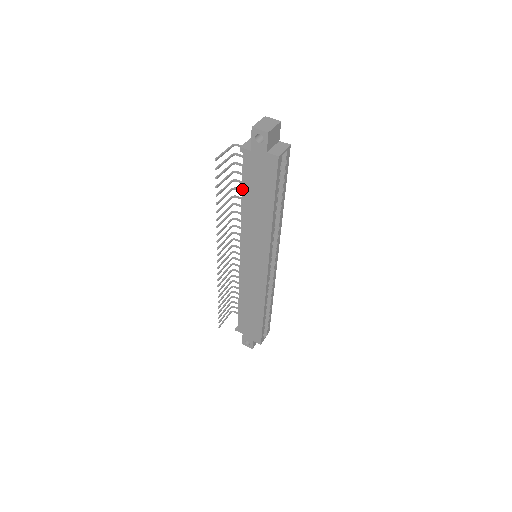
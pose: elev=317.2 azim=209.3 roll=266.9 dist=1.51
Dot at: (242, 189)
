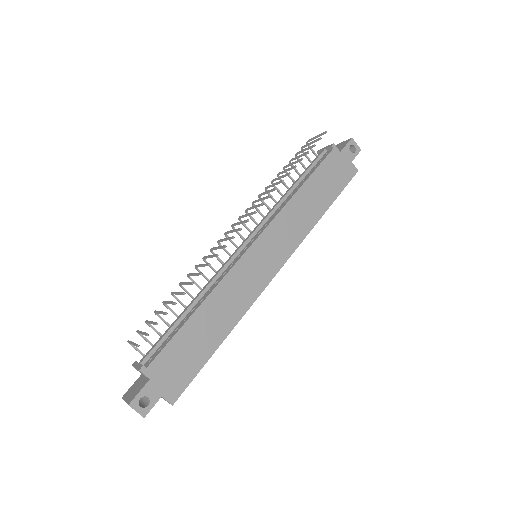
Dot at: (311, 175)
